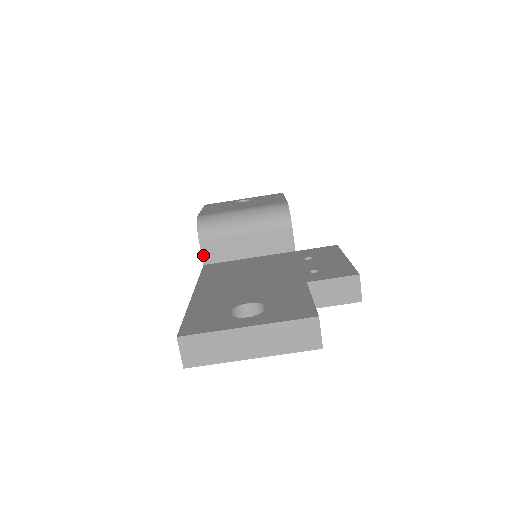
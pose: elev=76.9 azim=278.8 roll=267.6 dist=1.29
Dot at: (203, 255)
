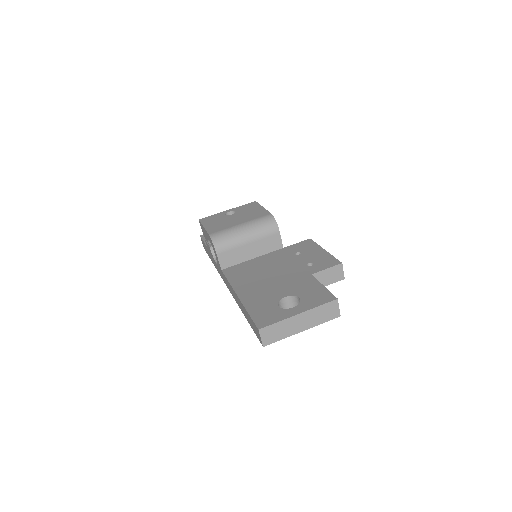
Dot at: (220, 263)
